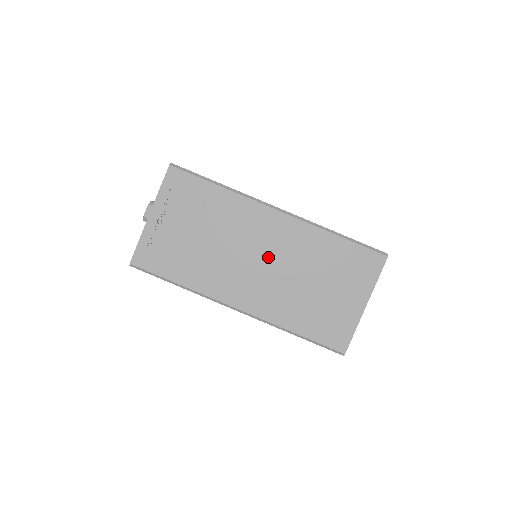
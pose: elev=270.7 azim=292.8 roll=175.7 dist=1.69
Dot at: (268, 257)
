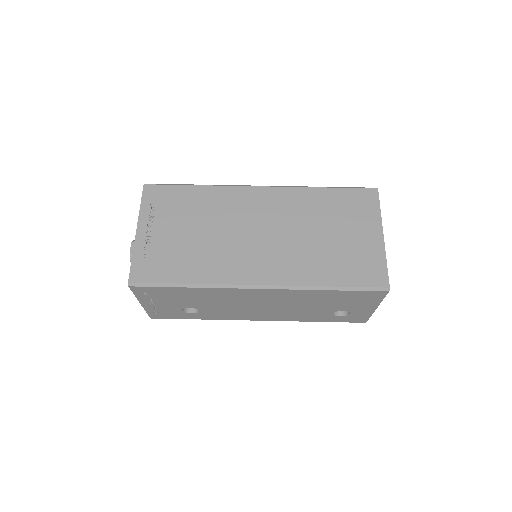
Dot at: (268, 227)
